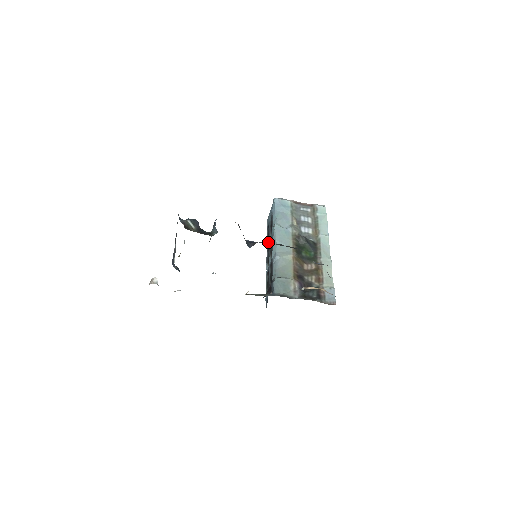
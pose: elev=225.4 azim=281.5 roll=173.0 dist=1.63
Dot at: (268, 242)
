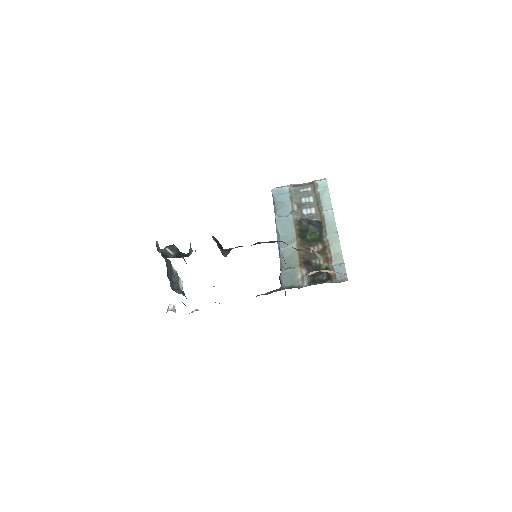
Dot at: occluded
